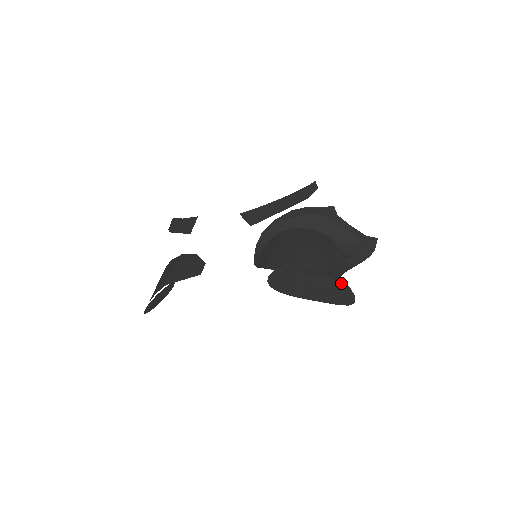
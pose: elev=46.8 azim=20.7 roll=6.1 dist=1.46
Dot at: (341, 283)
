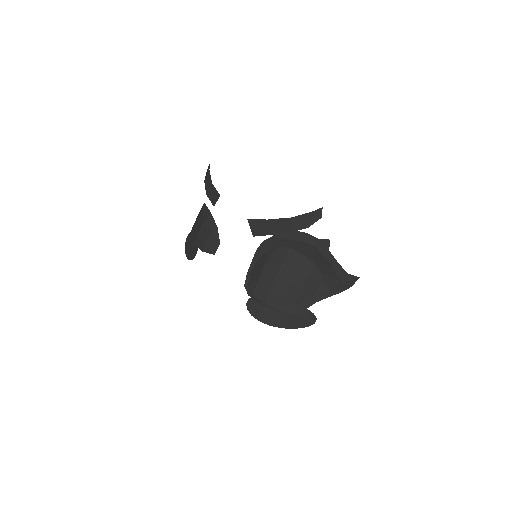
Dot at: (303, 317)
